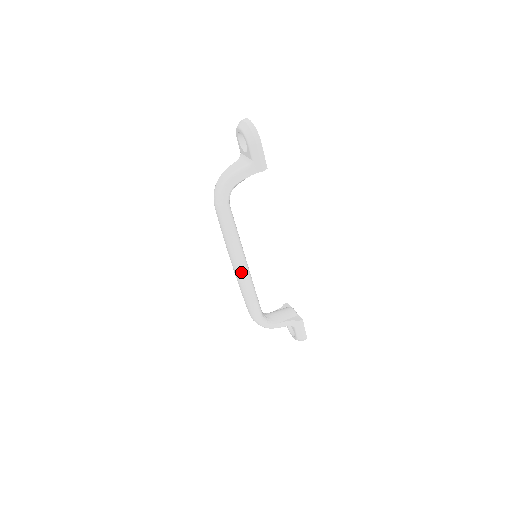
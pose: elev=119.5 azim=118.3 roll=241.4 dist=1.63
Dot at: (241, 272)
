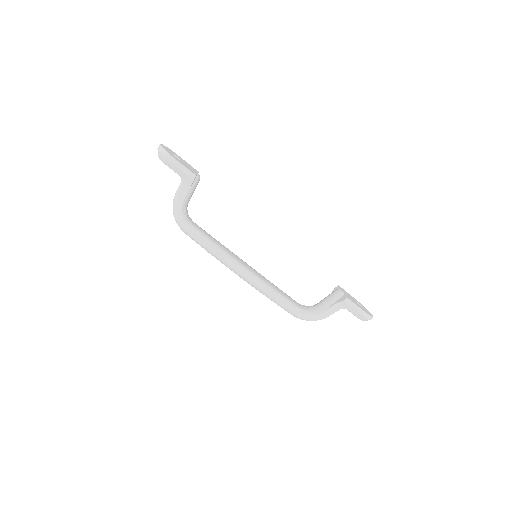
Dot at: (244, 278)
